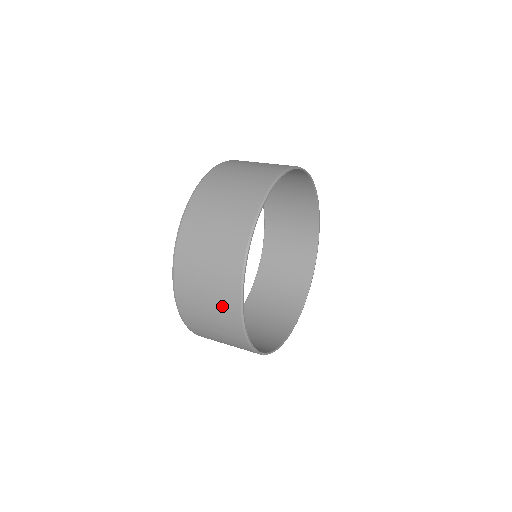
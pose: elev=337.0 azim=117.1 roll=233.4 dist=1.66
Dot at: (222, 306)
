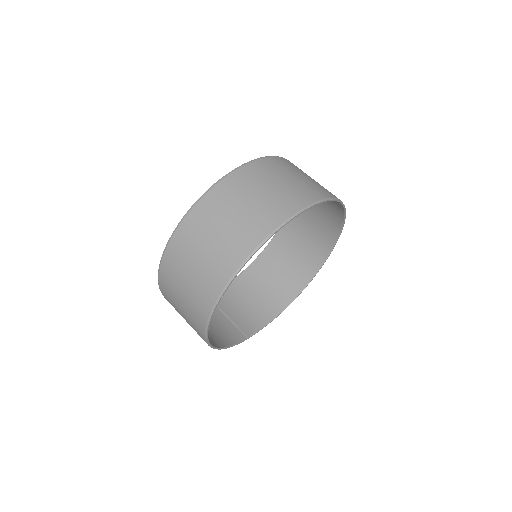
Dot at: occluded
